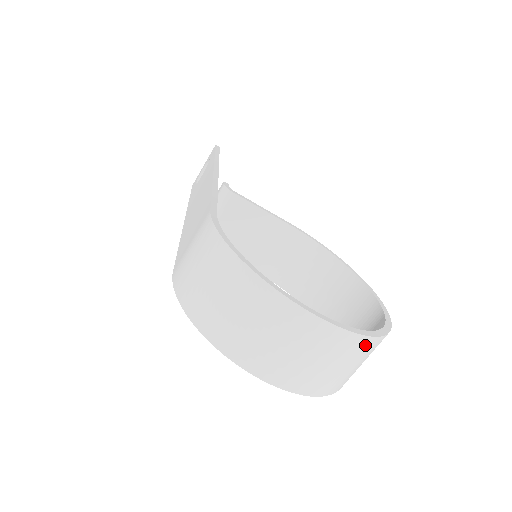
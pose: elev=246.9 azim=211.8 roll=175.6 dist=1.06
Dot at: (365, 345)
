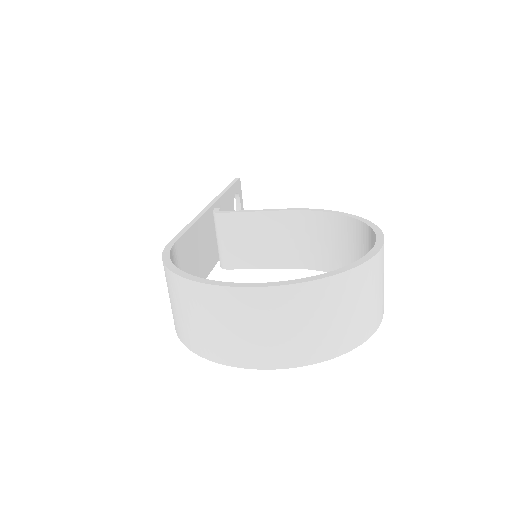
Dot at: (323, 290)
